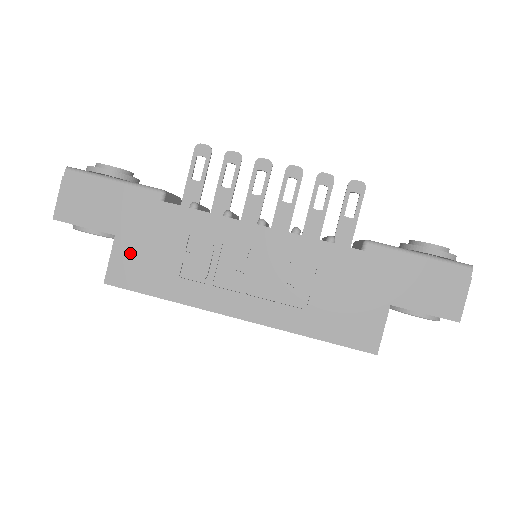
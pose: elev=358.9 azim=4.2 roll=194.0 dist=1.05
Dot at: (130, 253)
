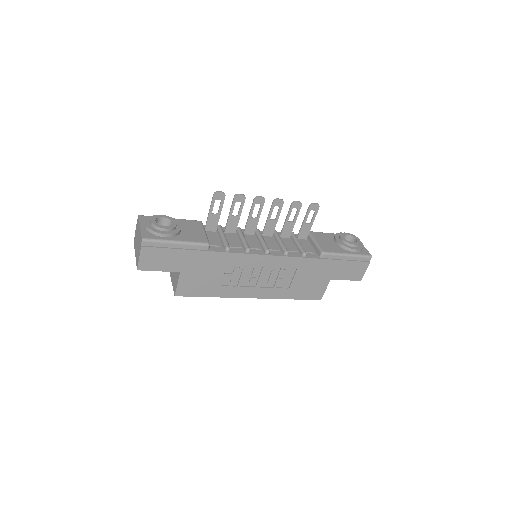
Dot at: (190, 280)
